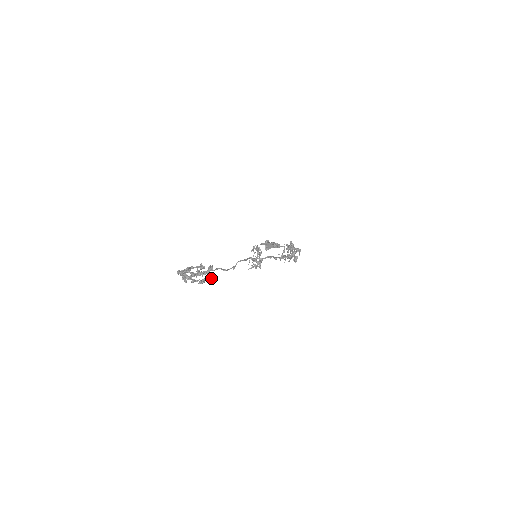
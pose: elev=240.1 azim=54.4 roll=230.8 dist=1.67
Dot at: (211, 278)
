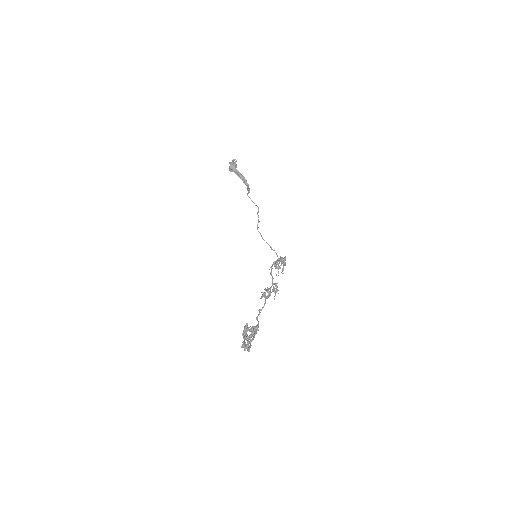
Dot at: (250, 330)
